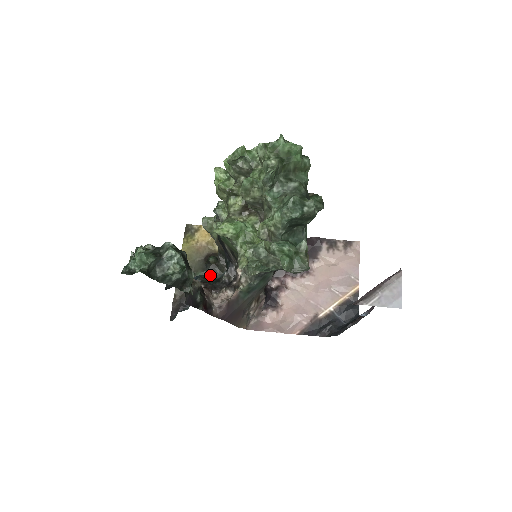
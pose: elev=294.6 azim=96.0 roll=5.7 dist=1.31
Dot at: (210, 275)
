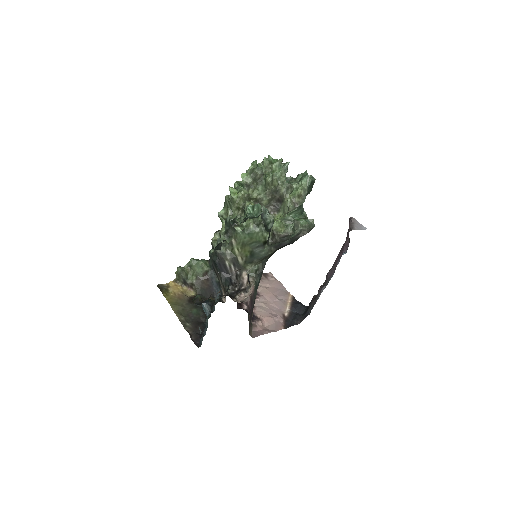
Dot at: occluded
